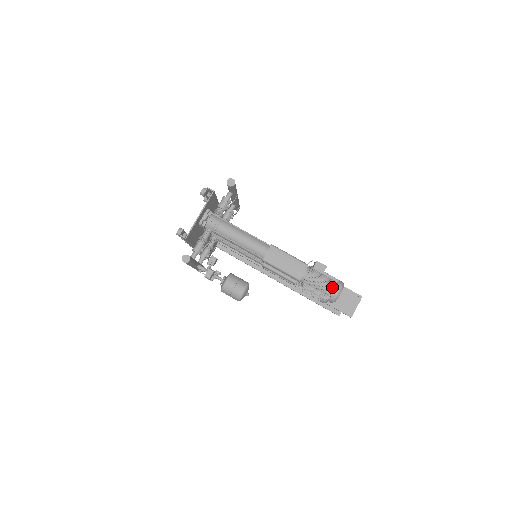
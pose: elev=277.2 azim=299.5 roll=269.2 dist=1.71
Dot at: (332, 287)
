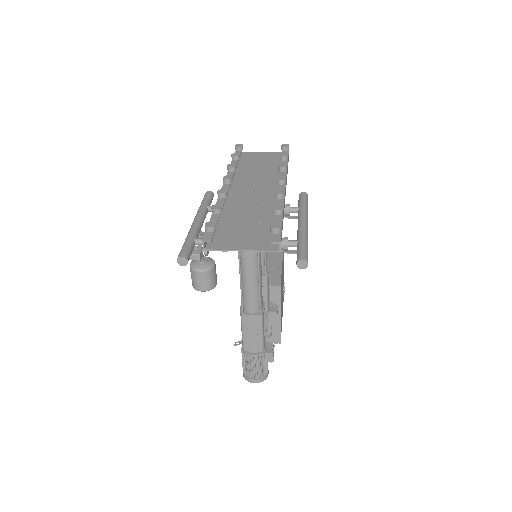
Dot at: (255, 376)
